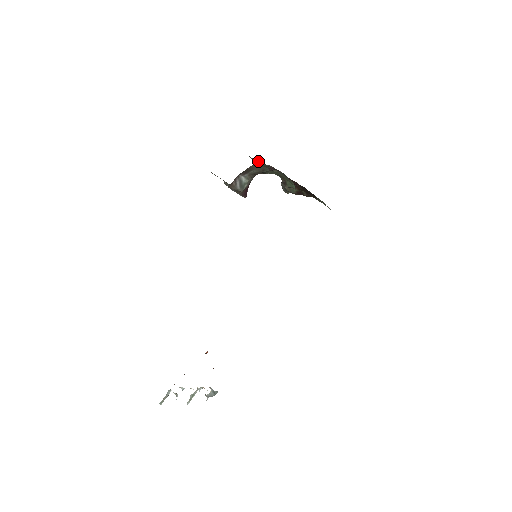
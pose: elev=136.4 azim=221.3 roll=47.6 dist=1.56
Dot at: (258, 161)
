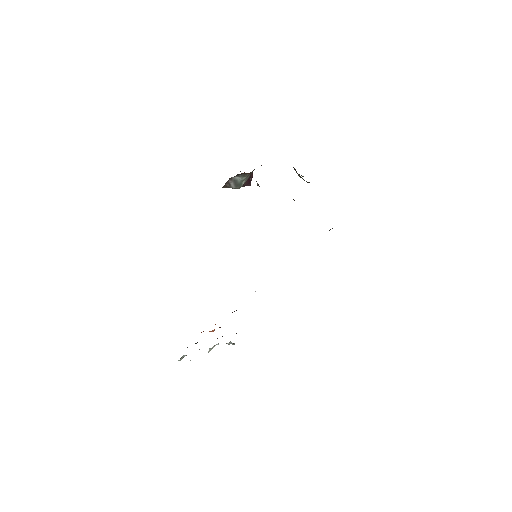
Dot at: occluded
